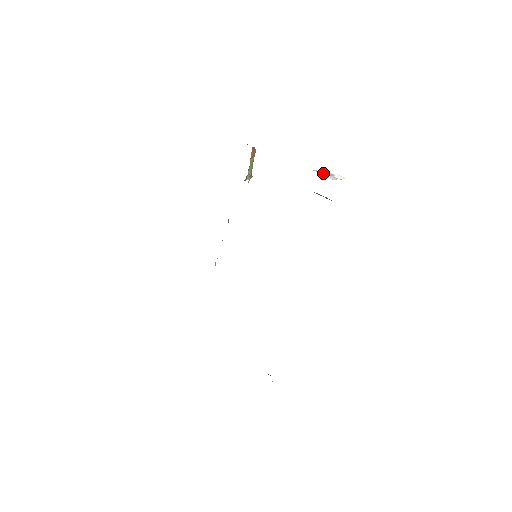
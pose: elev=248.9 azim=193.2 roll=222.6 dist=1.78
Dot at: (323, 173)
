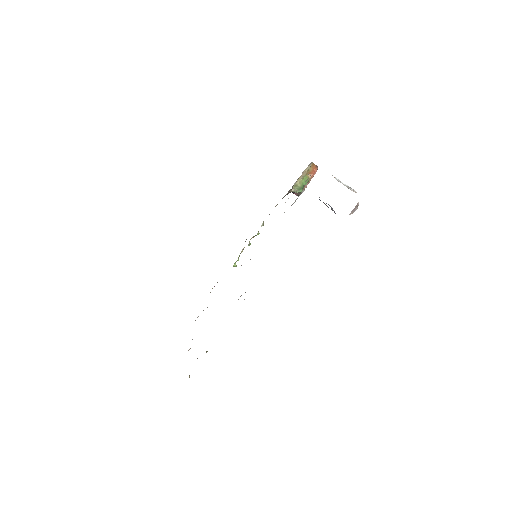
Dot at: (338, 179)
